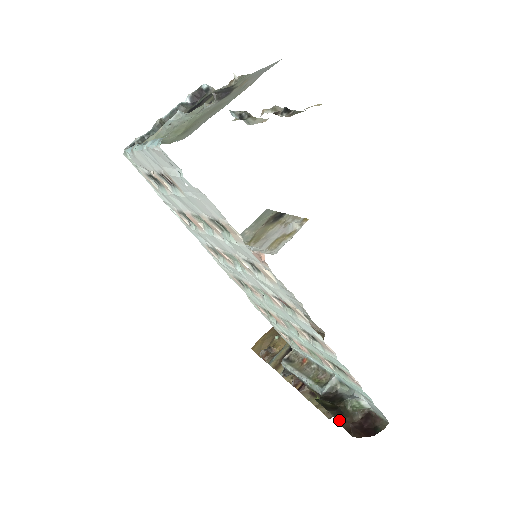
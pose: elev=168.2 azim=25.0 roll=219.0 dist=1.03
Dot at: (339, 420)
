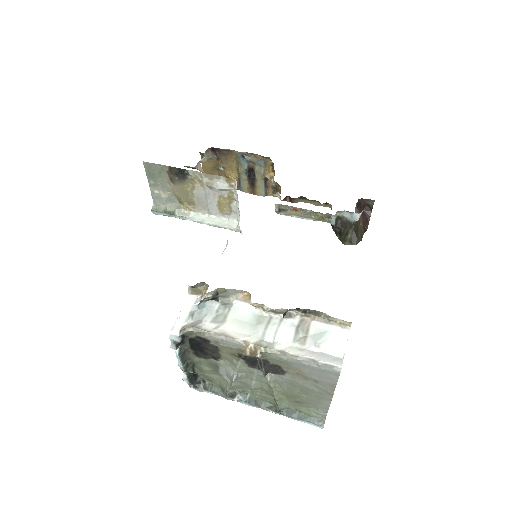
Dot at: (361, 238)
